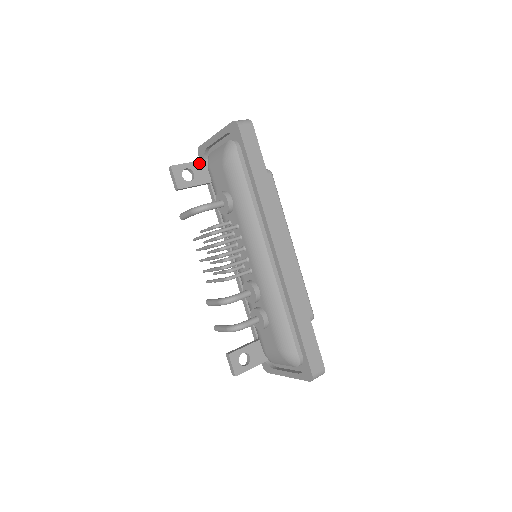
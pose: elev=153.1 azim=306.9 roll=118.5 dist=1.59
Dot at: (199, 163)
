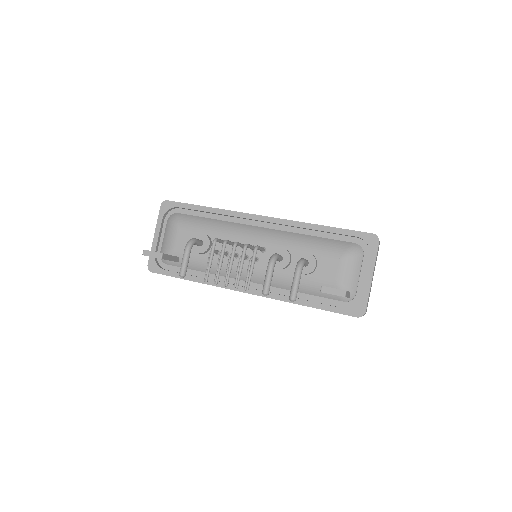
Dot at: occluded
